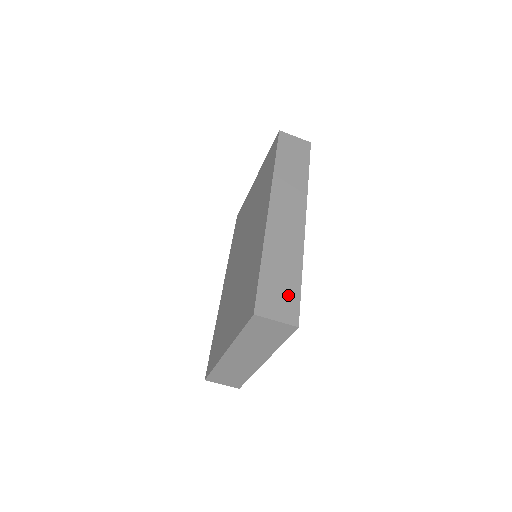
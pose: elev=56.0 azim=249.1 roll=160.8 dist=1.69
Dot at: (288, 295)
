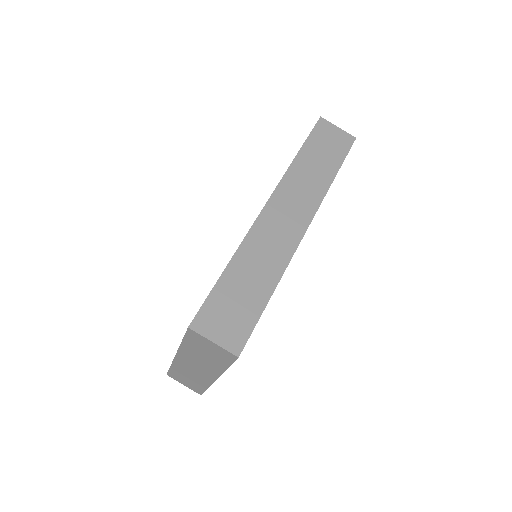
Dot at: (242, 315)
